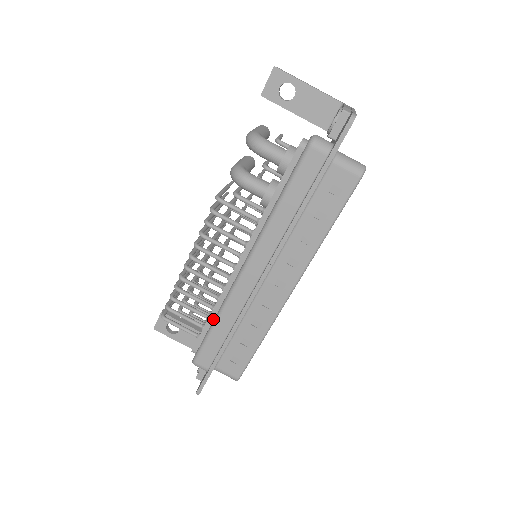
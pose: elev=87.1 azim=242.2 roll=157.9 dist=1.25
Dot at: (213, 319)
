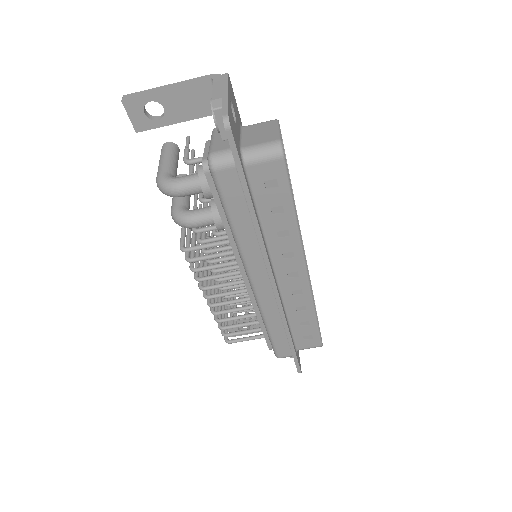
Dot at: occluded
